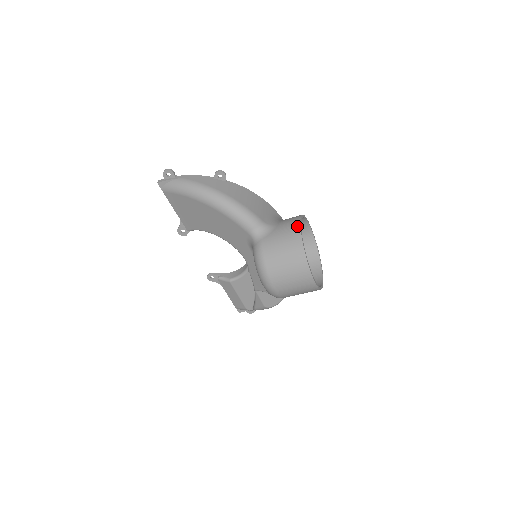
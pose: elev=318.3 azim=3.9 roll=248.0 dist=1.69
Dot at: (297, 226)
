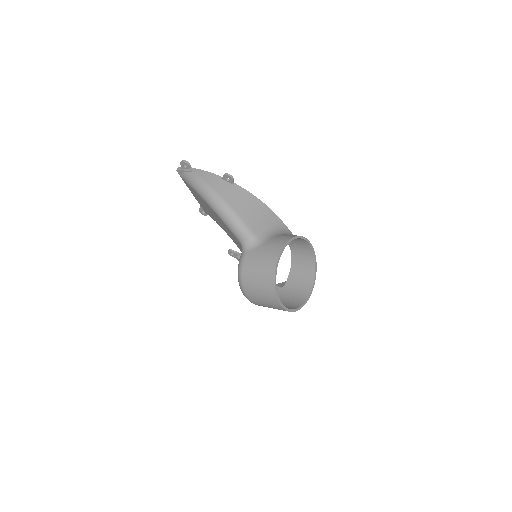
Dot at: (278, 251)
